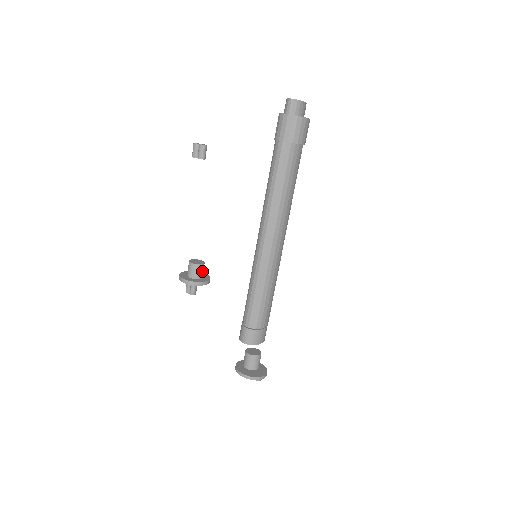
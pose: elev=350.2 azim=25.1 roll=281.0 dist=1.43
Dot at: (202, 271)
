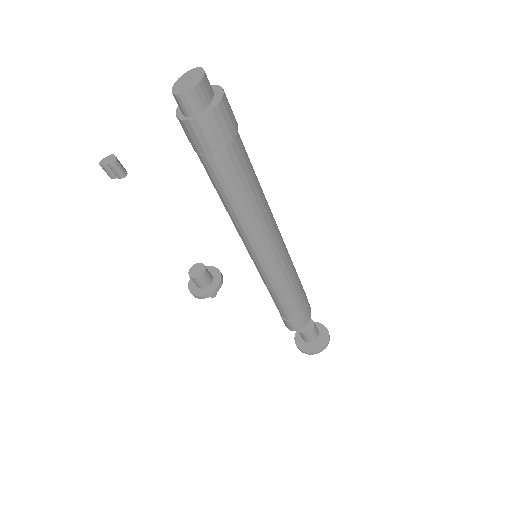
Dot at: (208, 276)
